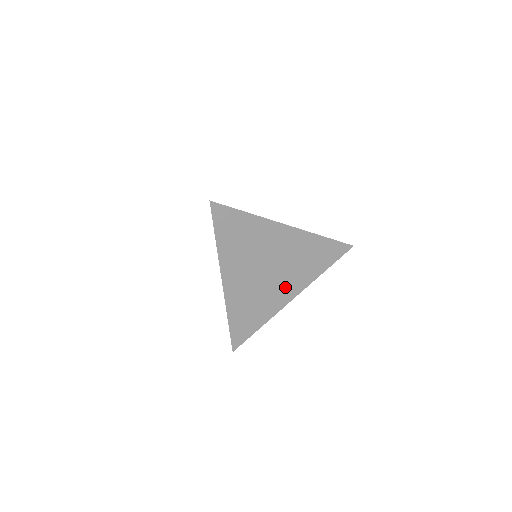
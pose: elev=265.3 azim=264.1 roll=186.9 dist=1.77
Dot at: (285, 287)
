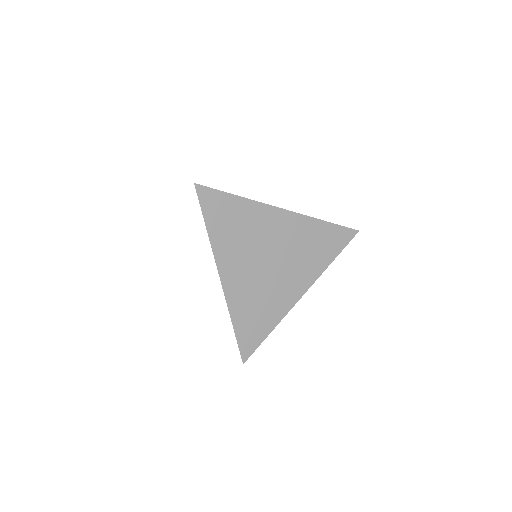
Dot at: (291, 281)
